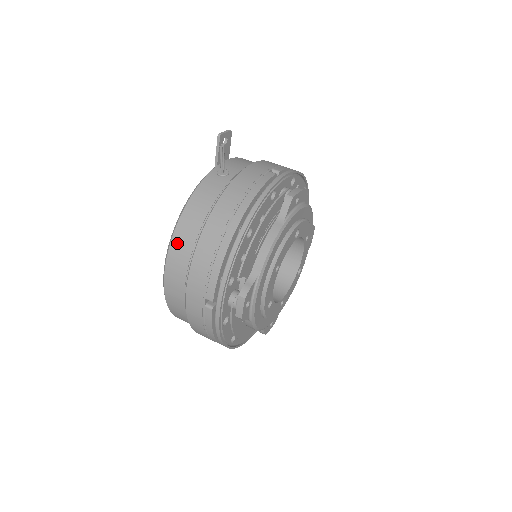
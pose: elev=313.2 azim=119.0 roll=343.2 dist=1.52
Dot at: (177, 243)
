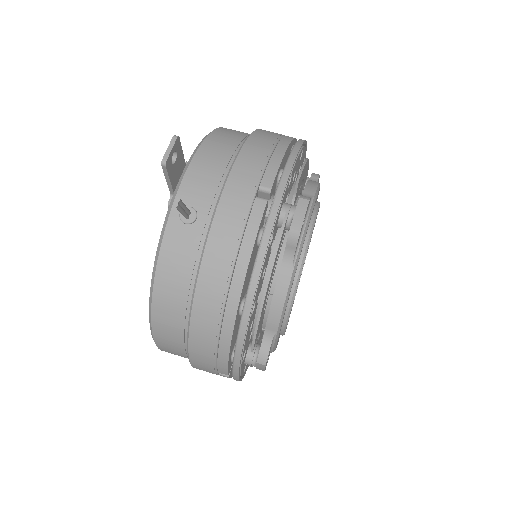
Dot at: (160, 327)
